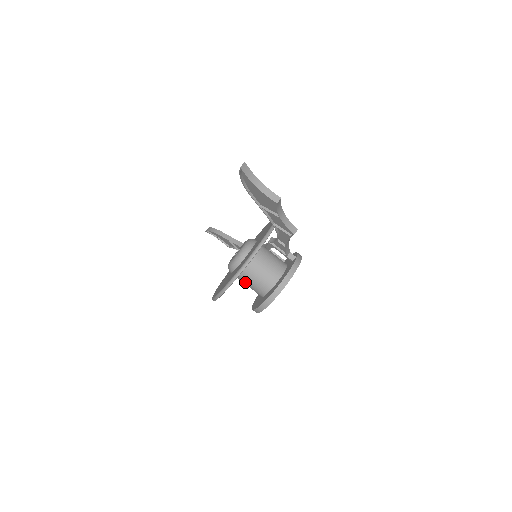
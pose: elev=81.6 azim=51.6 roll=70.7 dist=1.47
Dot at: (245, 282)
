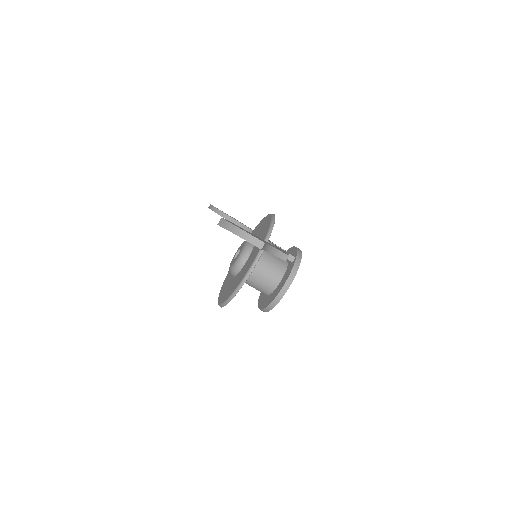
Dot at: occluded
